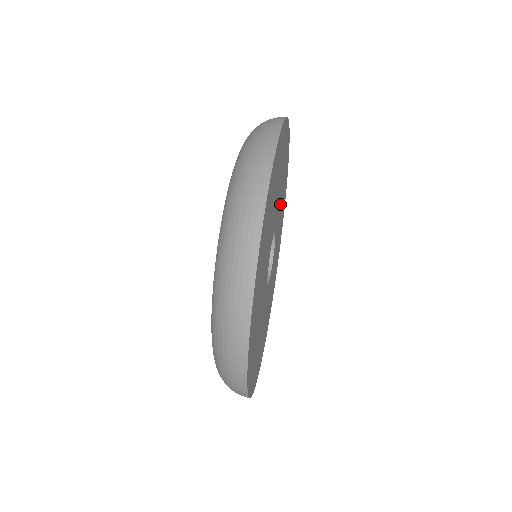
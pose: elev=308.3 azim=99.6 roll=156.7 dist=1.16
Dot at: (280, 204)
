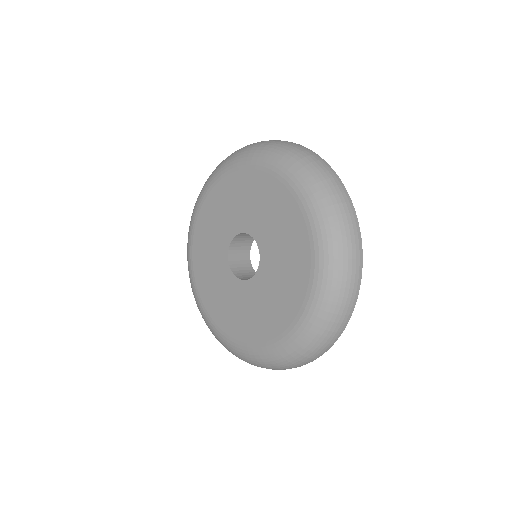
Dot at: occluded
